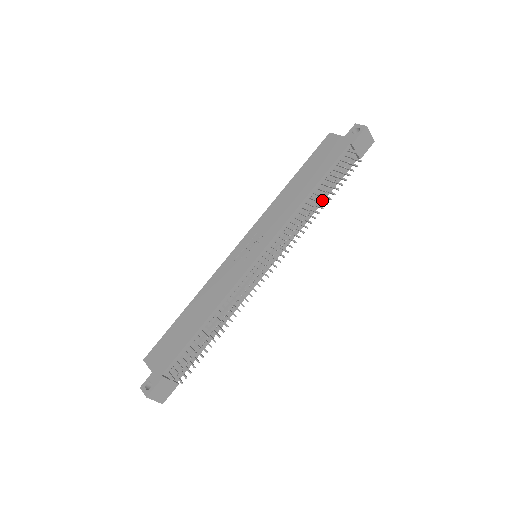
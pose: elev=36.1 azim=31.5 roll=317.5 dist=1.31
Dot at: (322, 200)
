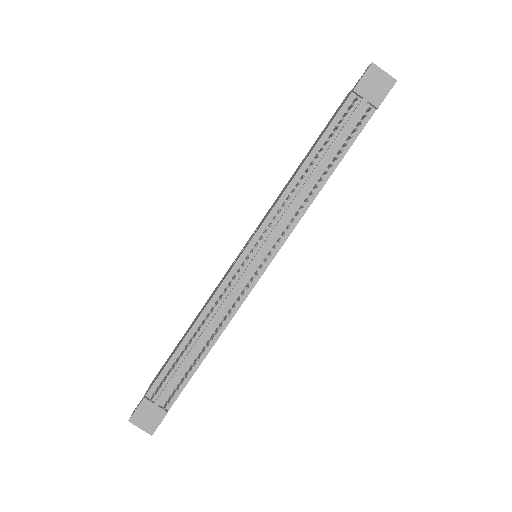
Dot at: (329, 172)
